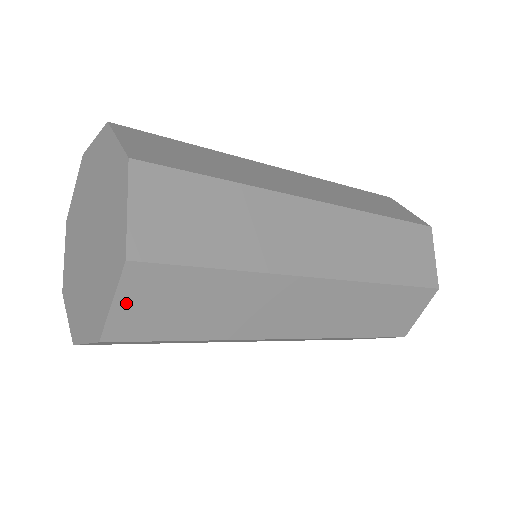
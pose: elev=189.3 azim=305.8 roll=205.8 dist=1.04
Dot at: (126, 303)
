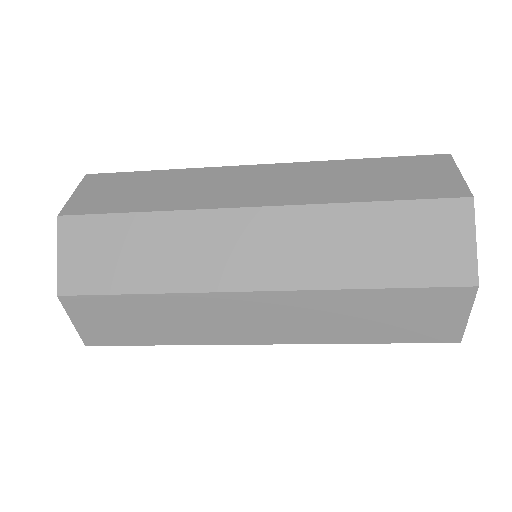
Dot at: (68, 255)
